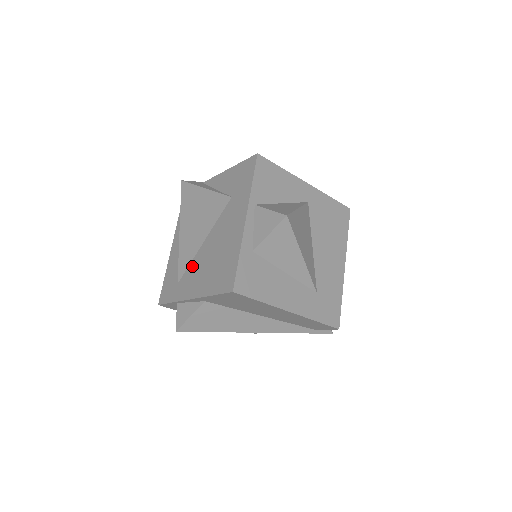
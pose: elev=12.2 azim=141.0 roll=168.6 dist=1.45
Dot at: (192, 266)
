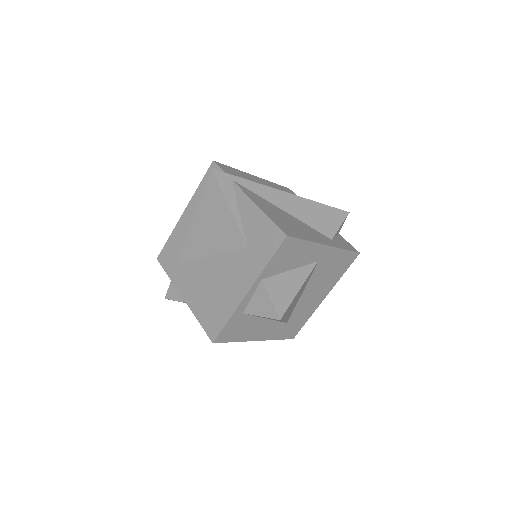
Dot at: (193, 267)
